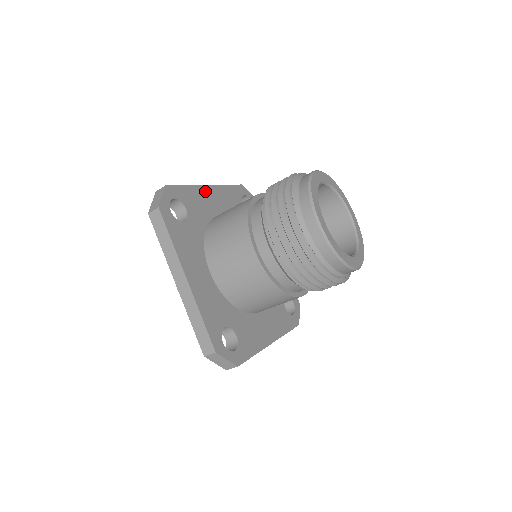
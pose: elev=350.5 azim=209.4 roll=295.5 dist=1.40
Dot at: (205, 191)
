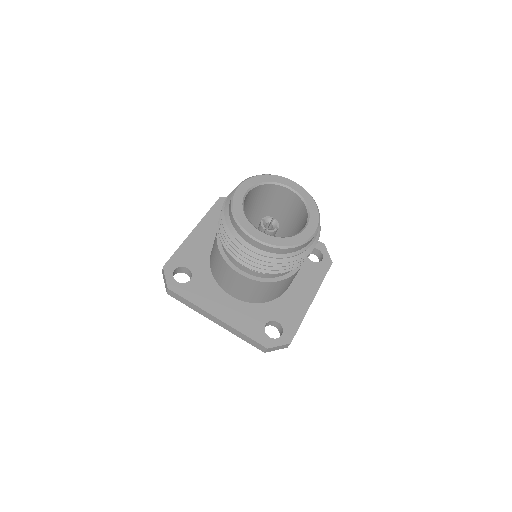
Dot at: (193, 238)
